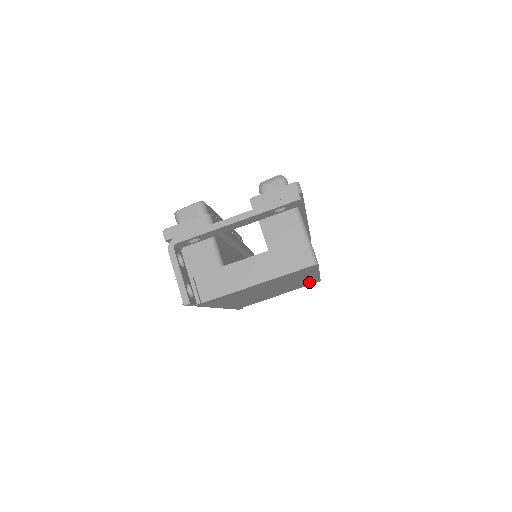
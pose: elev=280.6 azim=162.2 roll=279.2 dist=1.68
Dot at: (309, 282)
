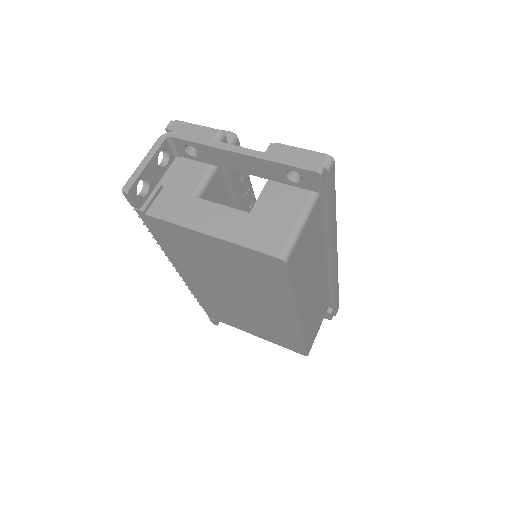
Dot at: (291, 338)
